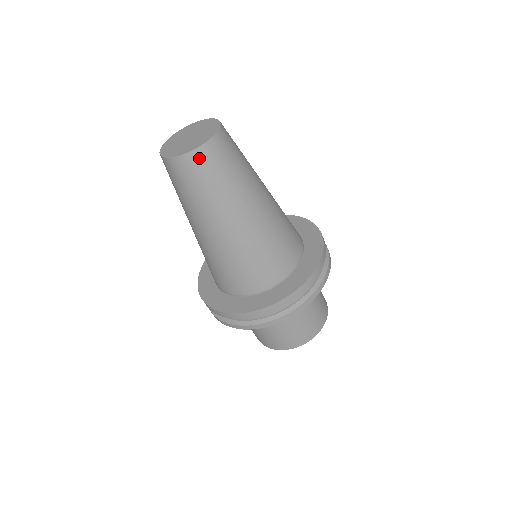
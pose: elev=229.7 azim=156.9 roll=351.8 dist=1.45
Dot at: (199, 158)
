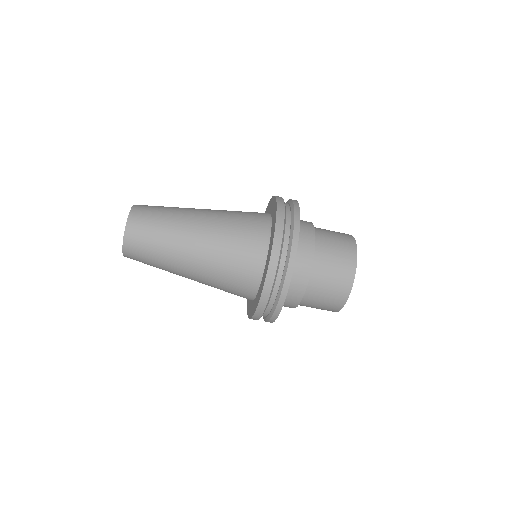
Dot at: (134, 225)
